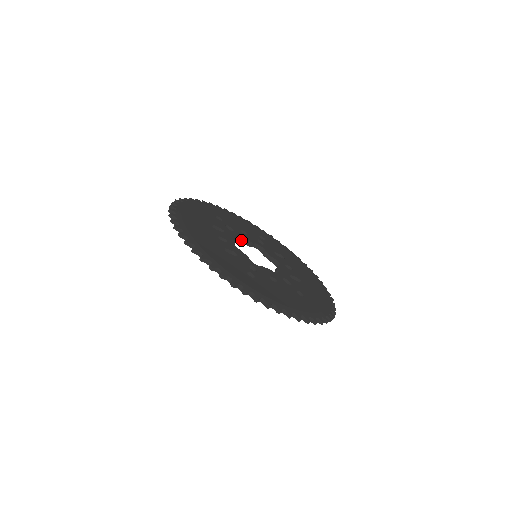
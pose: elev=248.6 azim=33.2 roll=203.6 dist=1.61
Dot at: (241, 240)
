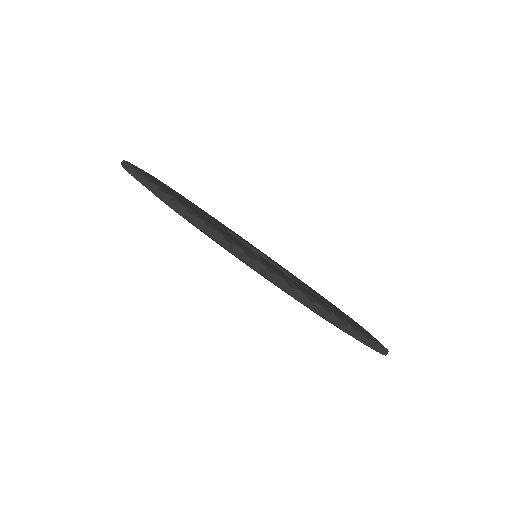
Dot at: occluded
